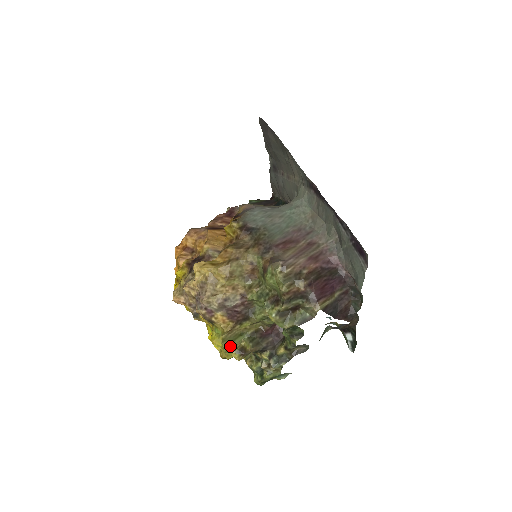
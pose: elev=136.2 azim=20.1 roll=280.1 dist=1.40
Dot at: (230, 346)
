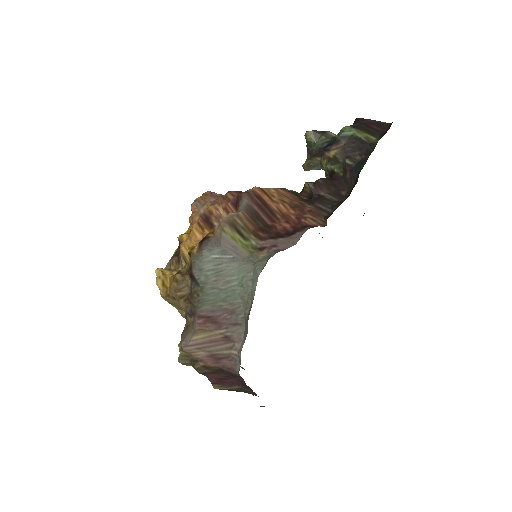
Dot at: occluded
